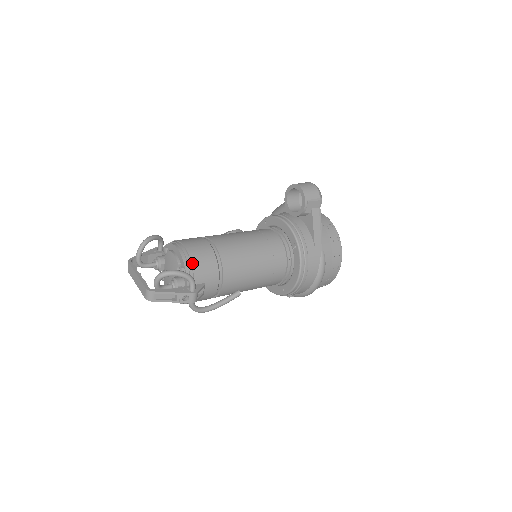
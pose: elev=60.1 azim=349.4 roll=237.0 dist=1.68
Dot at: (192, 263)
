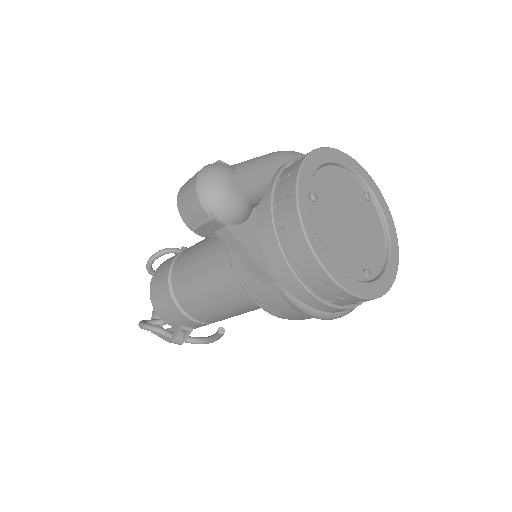
Dot at: (157, 309)
